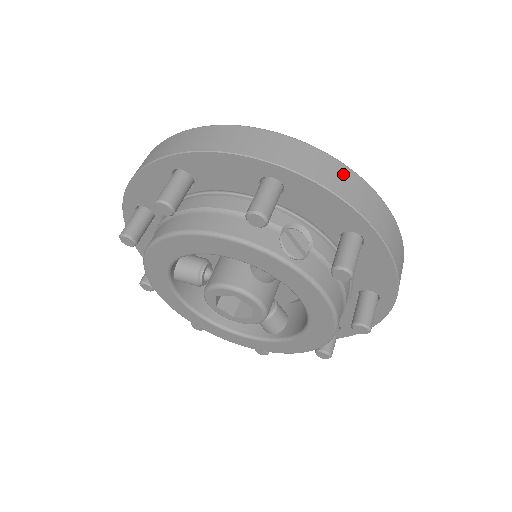
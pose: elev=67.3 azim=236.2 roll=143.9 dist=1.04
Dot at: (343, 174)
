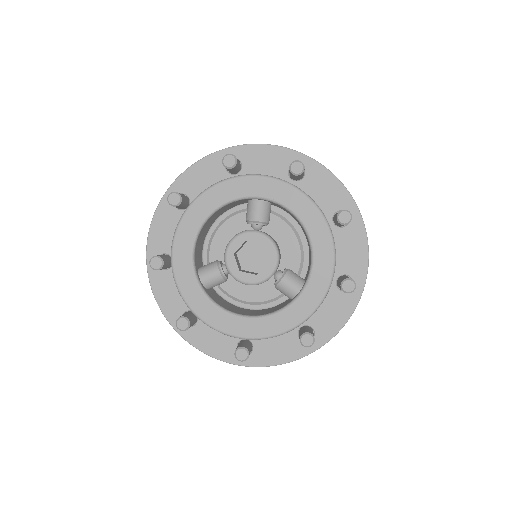
Dot at: occluded
